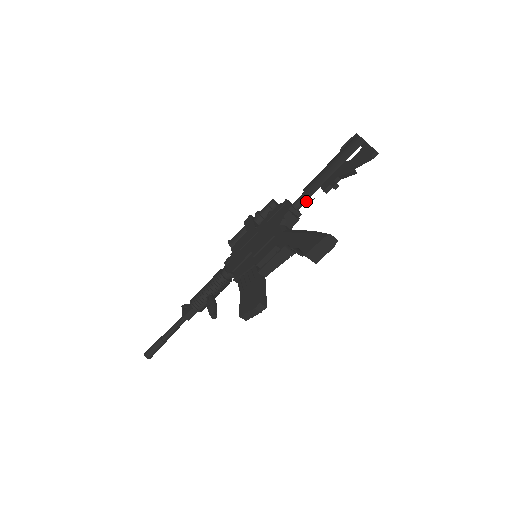
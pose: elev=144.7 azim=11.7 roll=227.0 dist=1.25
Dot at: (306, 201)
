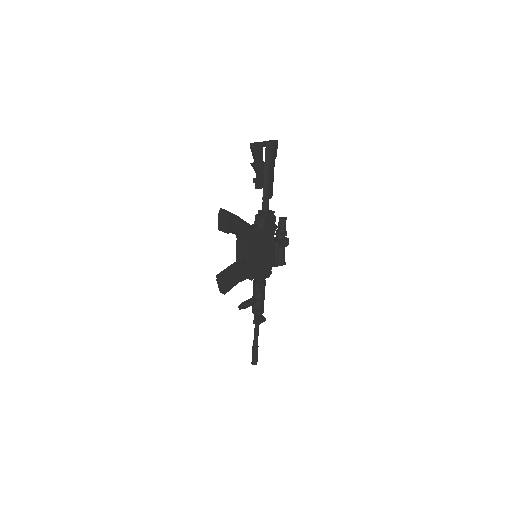
Dot at: (265, 203)
